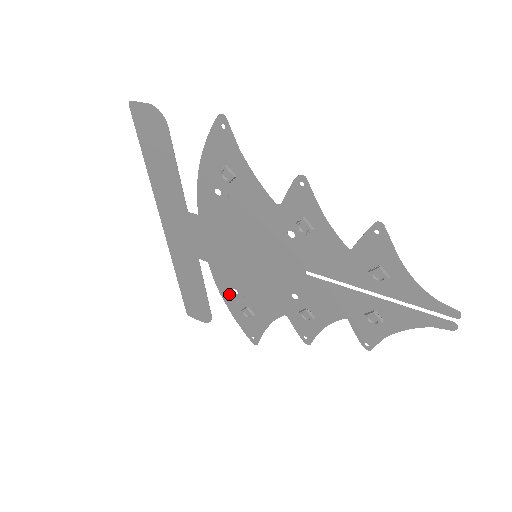
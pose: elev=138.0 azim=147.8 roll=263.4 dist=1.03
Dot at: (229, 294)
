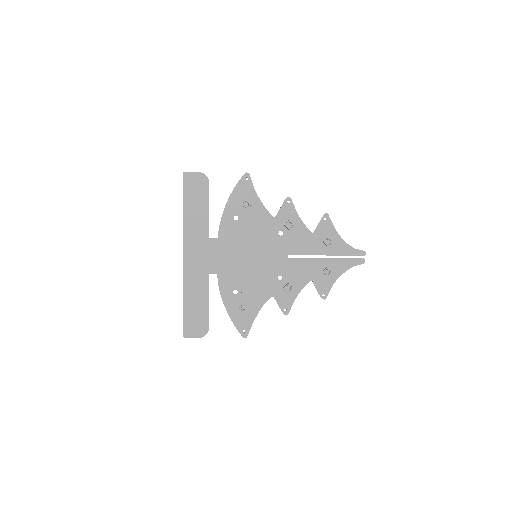
Dot at: (230, 296)
